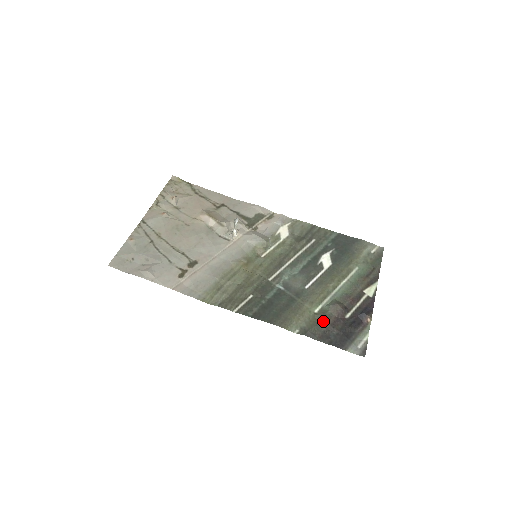
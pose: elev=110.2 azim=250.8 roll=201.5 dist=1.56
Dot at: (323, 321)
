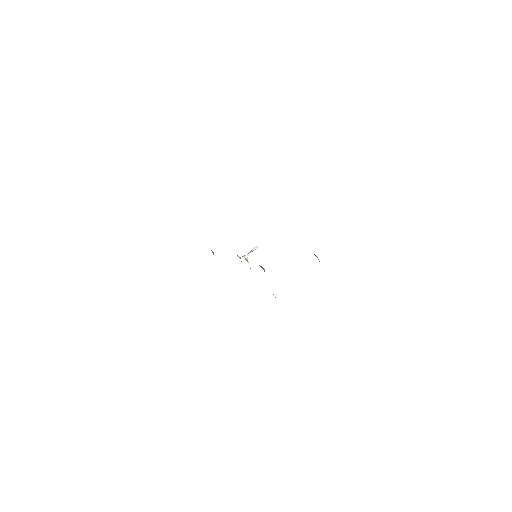
Dot at: occluded
